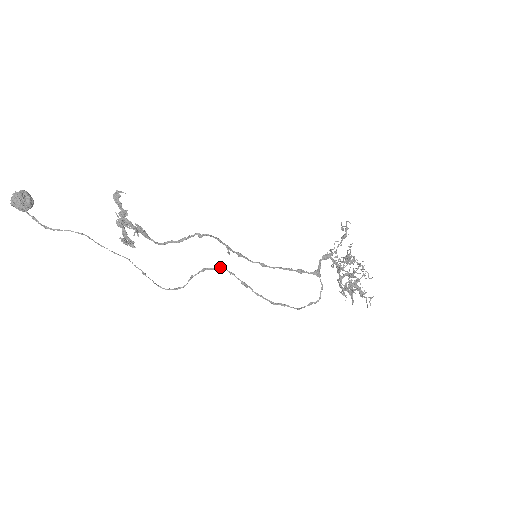
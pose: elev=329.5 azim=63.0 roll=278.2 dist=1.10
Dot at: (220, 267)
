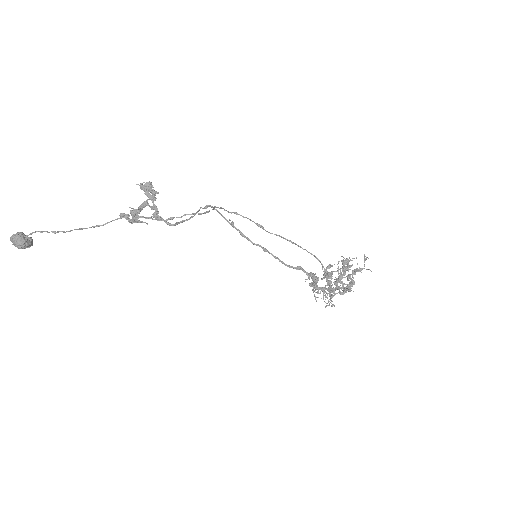
Dot at: occluded
